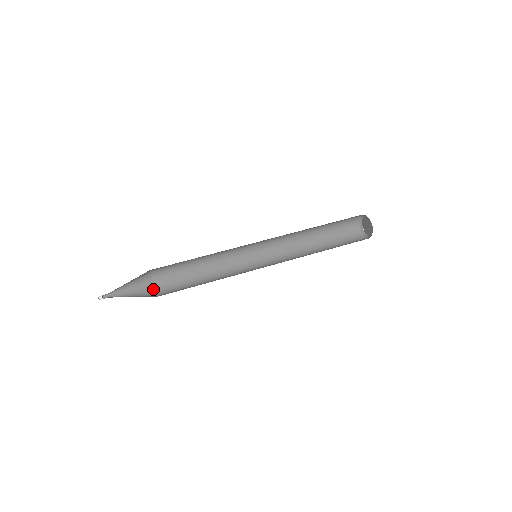
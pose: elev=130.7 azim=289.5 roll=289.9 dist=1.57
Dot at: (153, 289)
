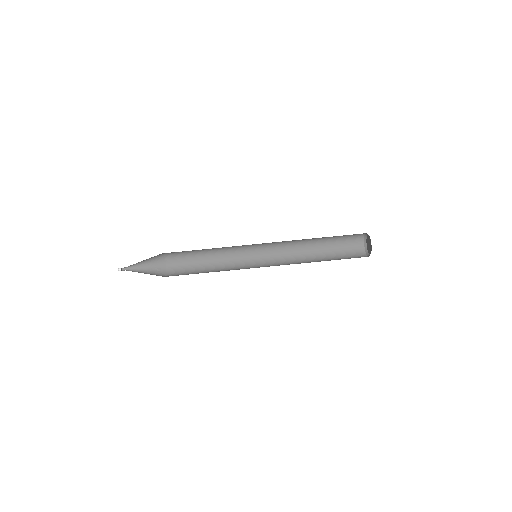
Dot at: (162, 255)
